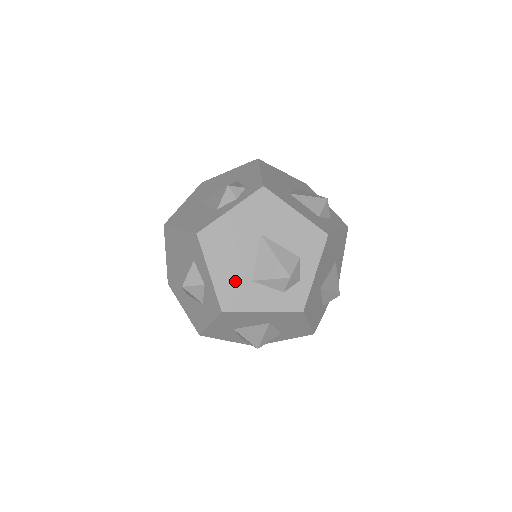
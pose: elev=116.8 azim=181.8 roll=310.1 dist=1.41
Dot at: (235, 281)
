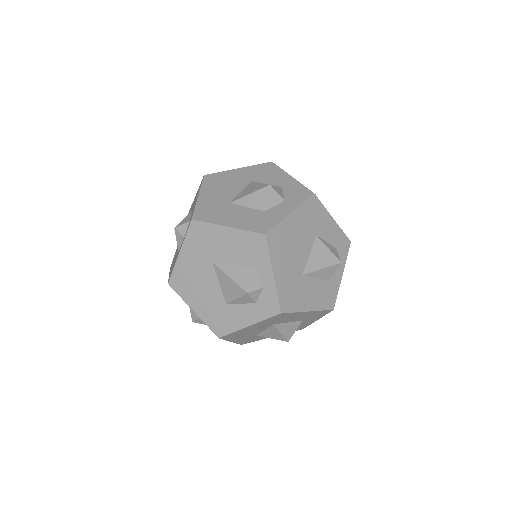
Dot at: (214, 309)
